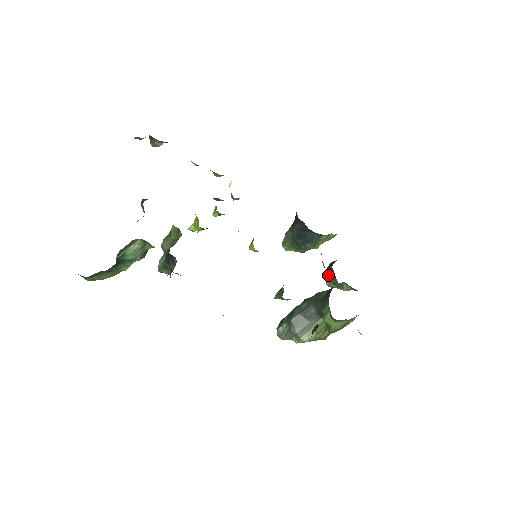
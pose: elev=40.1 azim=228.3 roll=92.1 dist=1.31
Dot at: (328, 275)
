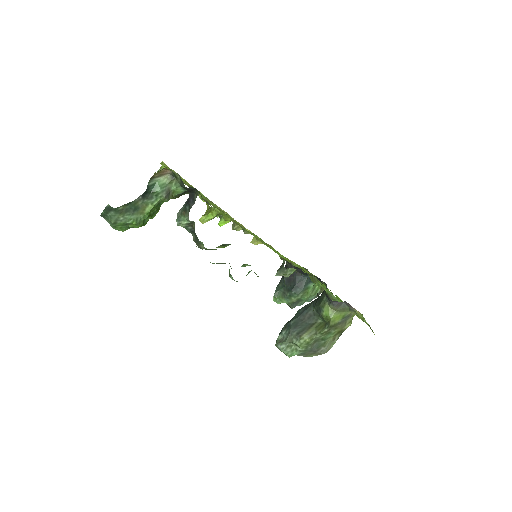
Dot at: occluded
